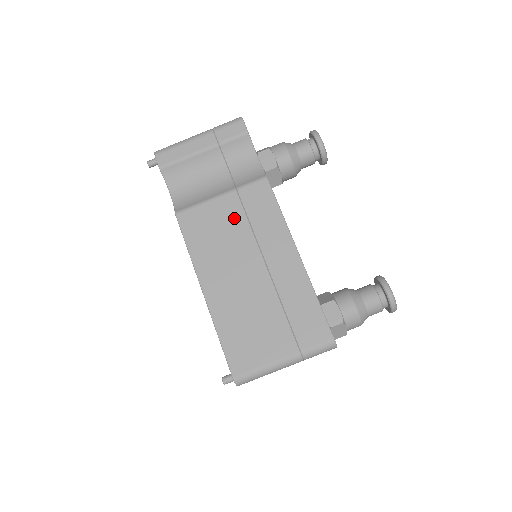
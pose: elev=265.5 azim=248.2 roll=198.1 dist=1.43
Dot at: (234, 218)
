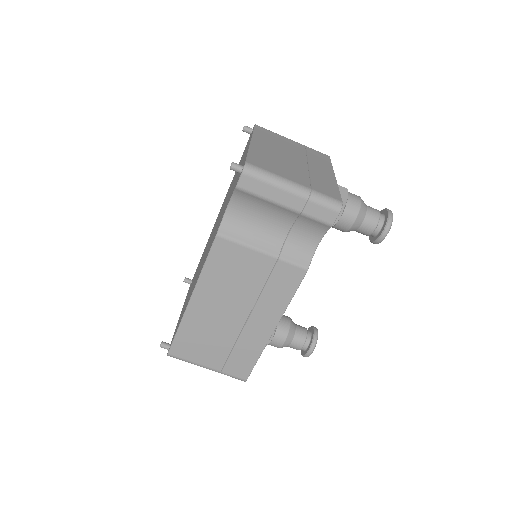
Dot at: (256, 275)
